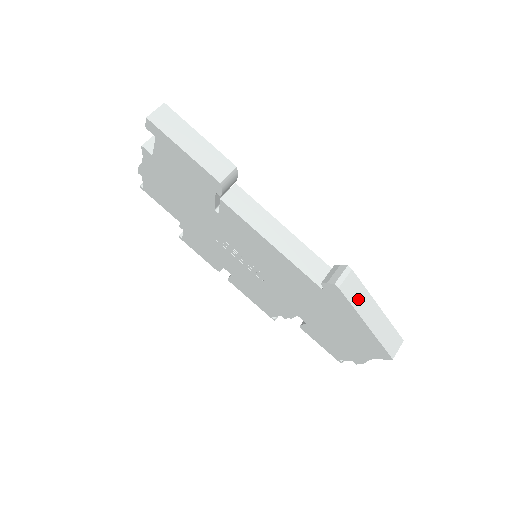
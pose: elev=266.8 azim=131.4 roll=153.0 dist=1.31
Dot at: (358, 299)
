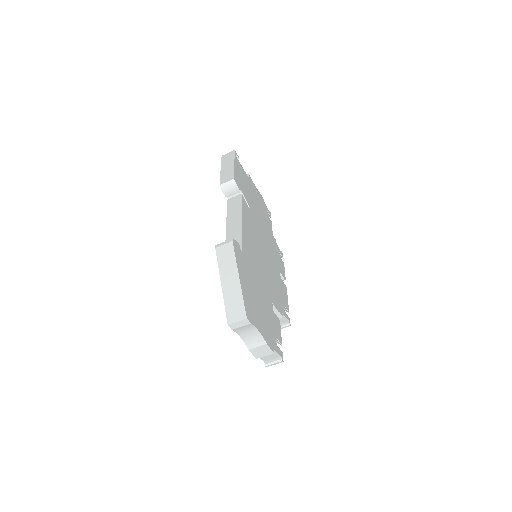
Dot at: (225, 263)
